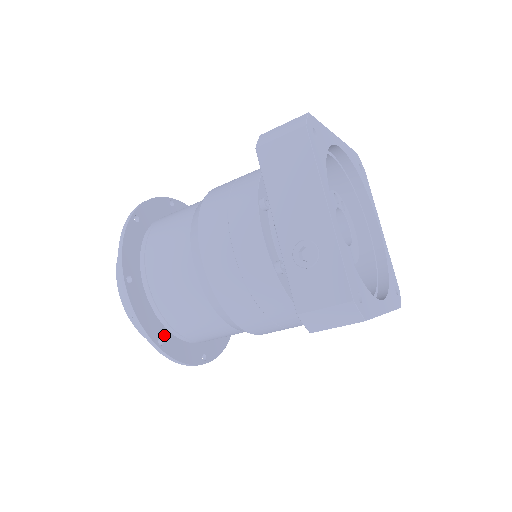
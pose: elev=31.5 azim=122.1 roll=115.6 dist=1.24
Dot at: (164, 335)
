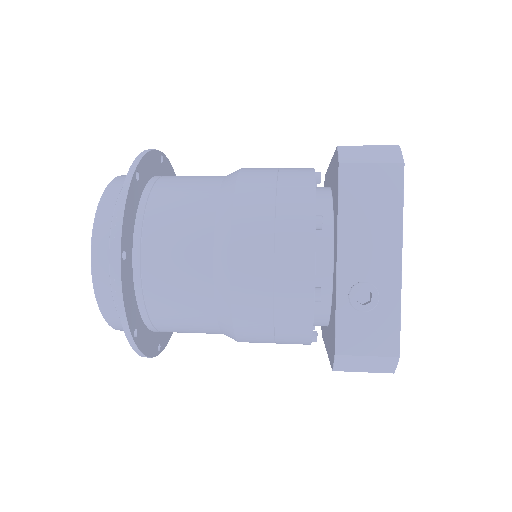
Dot at: (138, 324)
